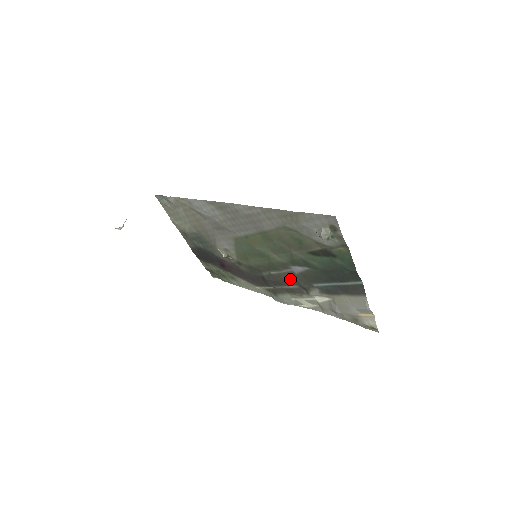
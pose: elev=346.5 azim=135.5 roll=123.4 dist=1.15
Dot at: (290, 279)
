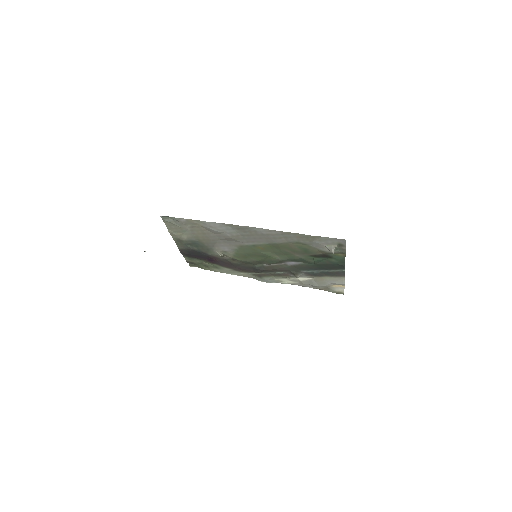
Dot at: (282, 269)
